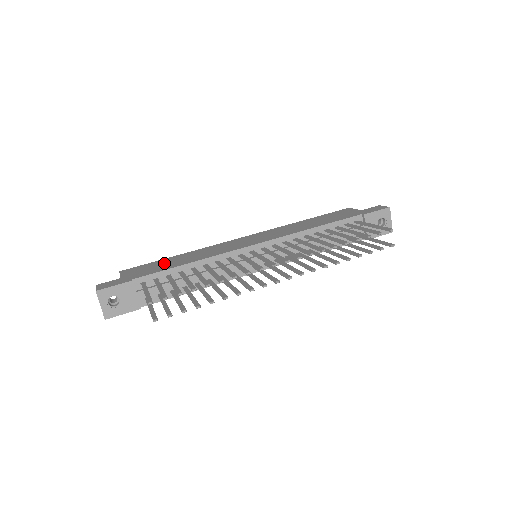
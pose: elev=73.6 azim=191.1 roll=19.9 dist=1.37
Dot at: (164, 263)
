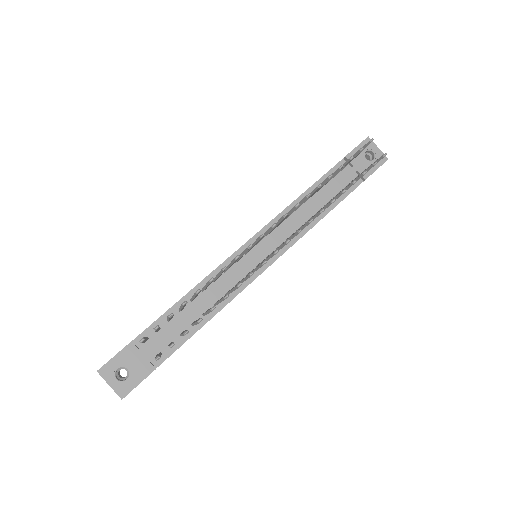
Dot at: occluded
